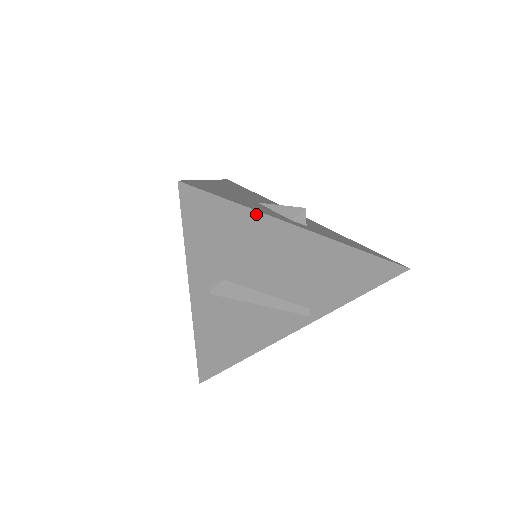
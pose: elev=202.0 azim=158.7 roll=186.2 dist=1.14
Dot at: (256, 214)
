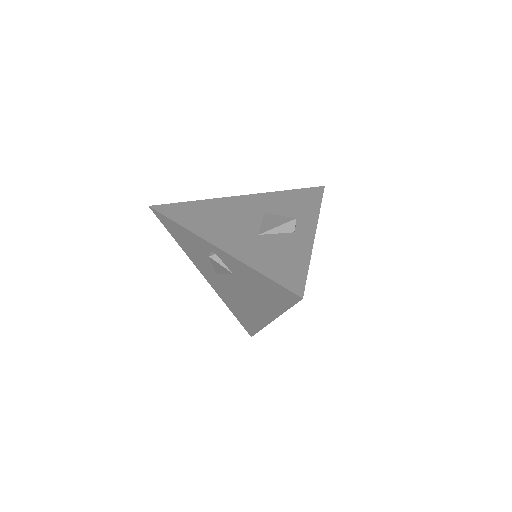
Dot at: (309, 260)
